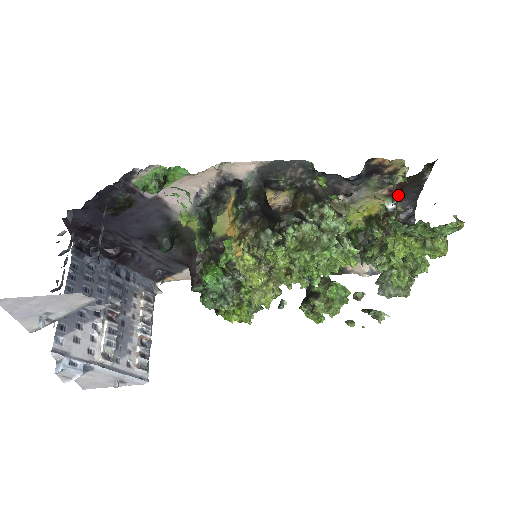
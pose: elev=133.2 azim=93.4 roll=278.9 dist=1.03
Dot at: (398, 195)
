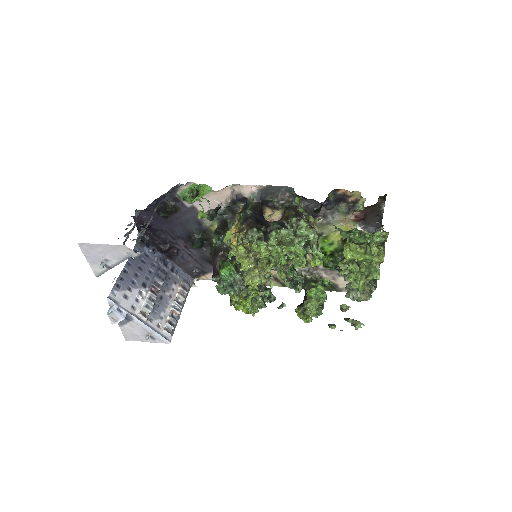
Dot at: (364, 221)
